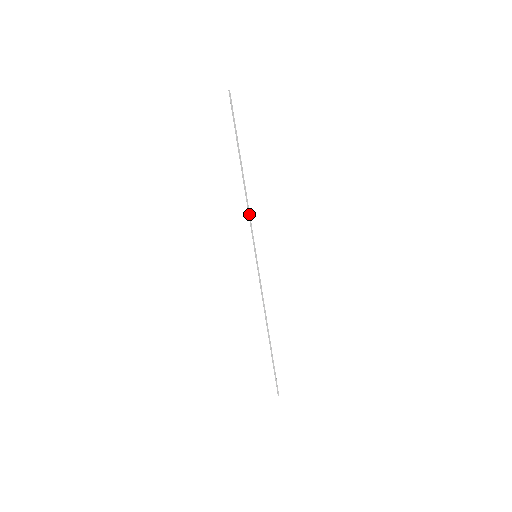
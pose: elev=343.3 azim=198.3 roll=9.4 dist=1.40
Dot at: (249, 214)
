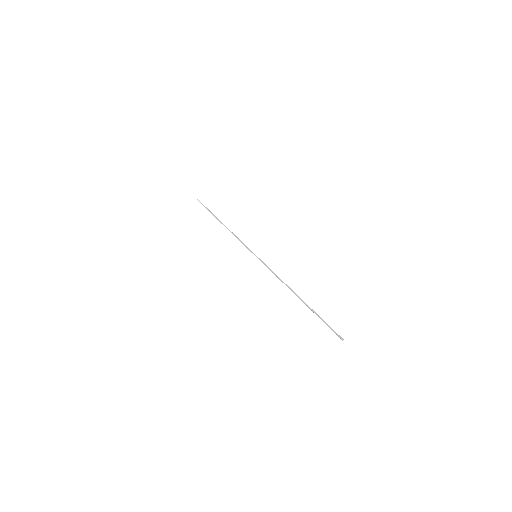
Dot at: (238, 239)
